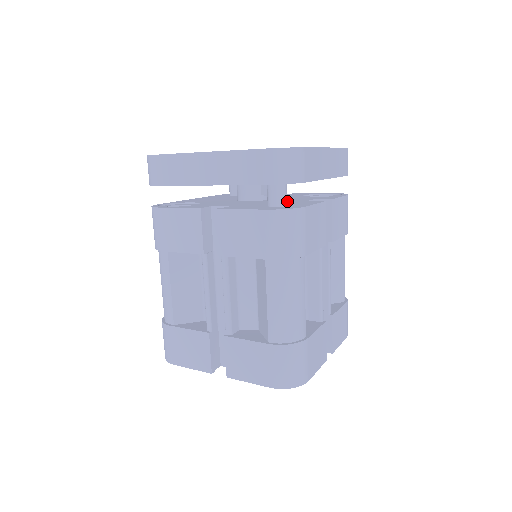
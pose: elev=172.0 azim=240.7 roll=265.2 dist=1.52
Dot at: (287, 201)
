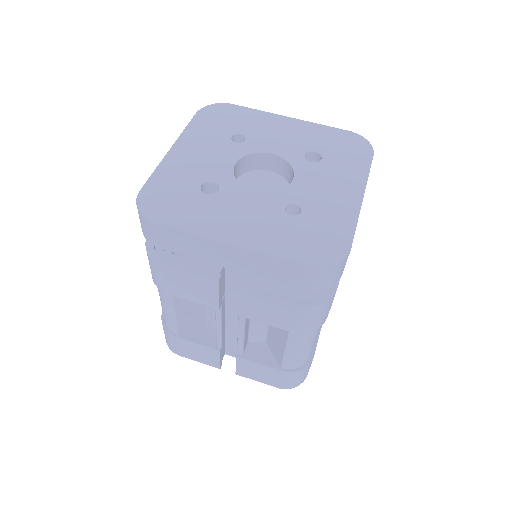
Dot at: occluded
